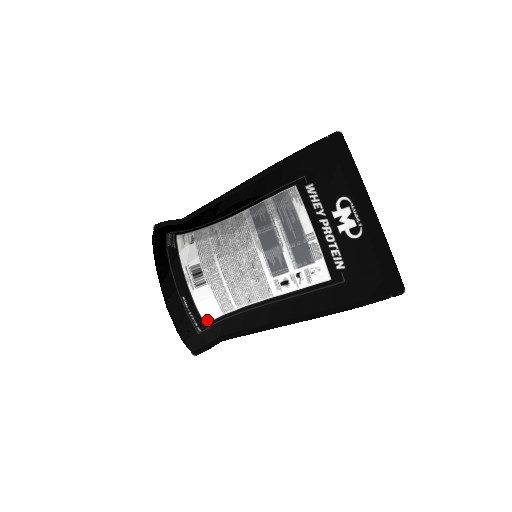
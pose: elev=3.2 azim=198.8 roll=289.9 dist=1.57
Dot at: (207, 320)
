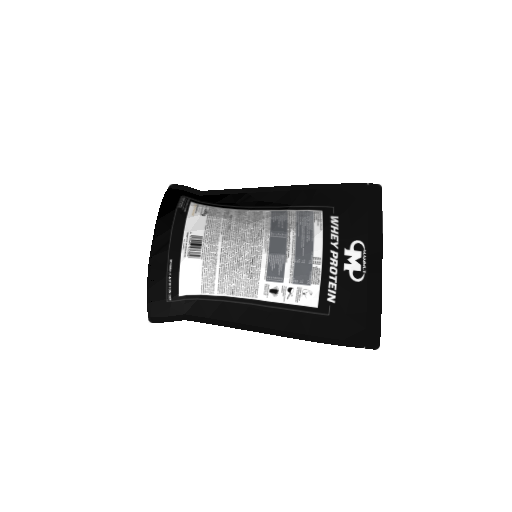
Dot at: (183, 292)
